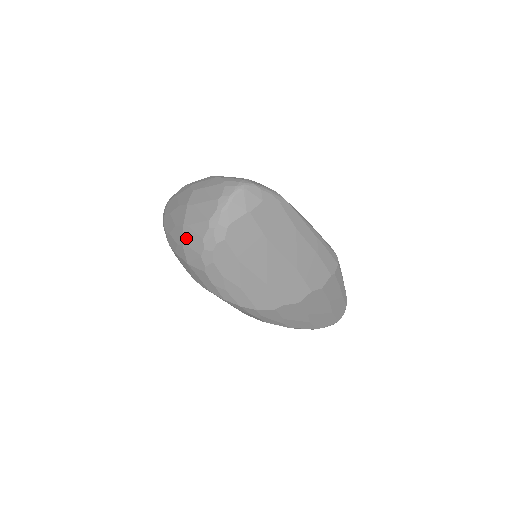
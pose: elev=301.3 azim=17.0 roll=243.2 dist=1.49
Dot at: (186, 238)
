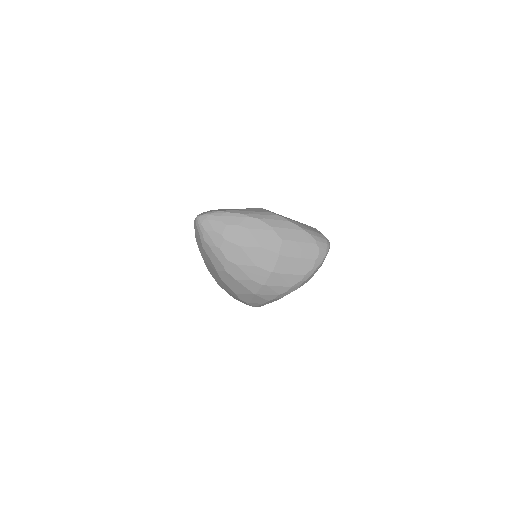
Dot at: (271, 282)
